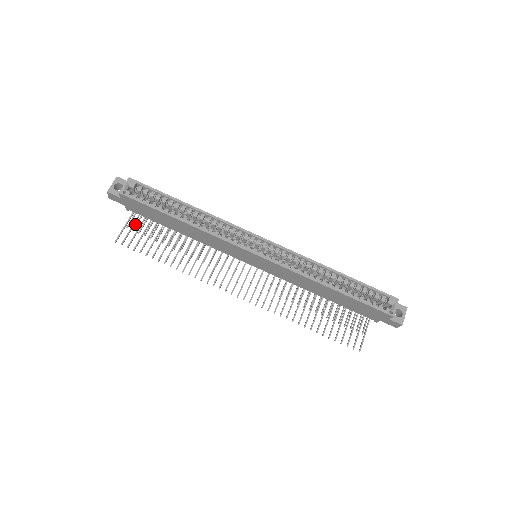
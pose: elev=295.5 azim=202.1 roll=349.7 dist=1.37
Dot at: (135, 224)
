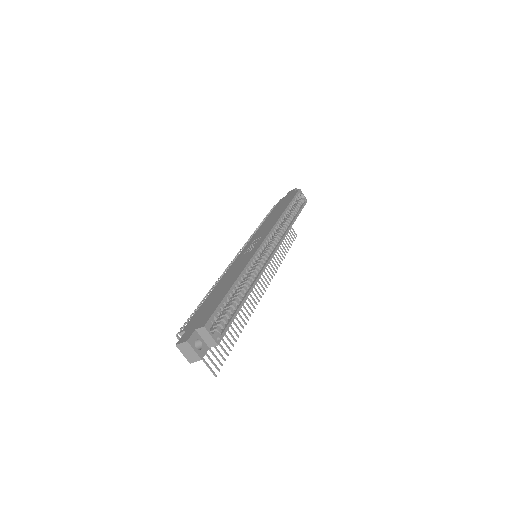
Dot at: occluded
